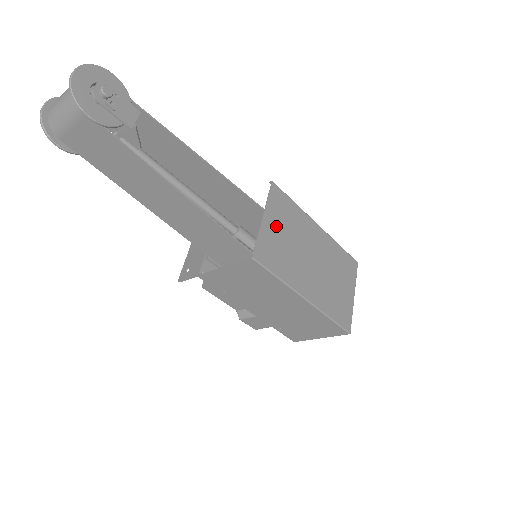
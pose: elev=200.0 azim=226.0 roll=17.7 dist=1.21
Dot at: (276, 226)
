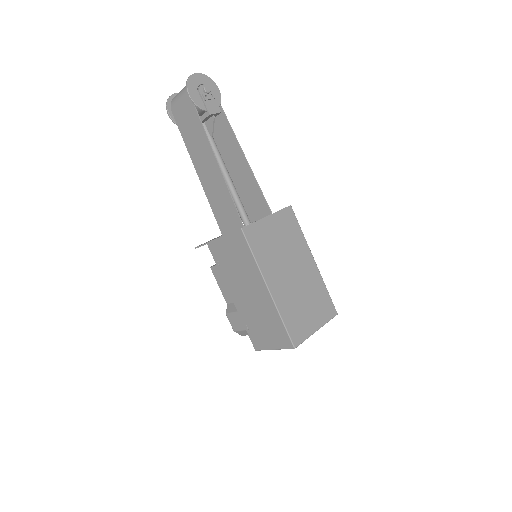
Dot at: (275, 229)
